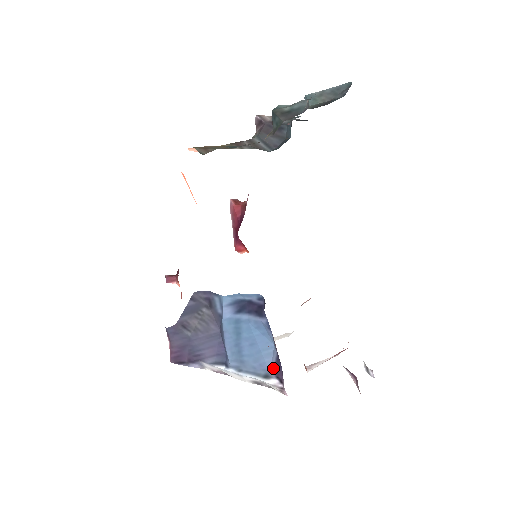
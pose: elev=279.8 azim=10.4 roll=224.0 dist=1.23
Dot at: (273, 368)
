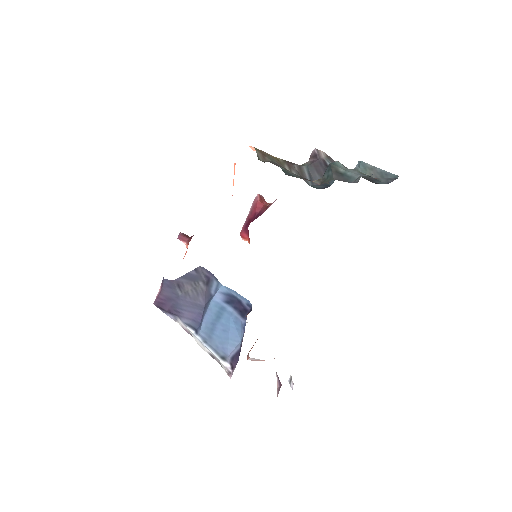
Dot at: (231, 356)
